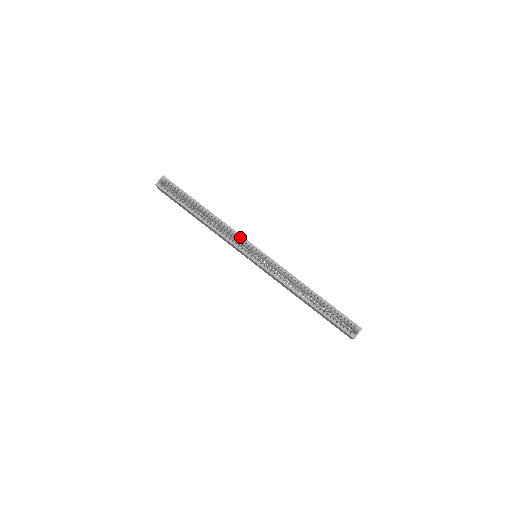
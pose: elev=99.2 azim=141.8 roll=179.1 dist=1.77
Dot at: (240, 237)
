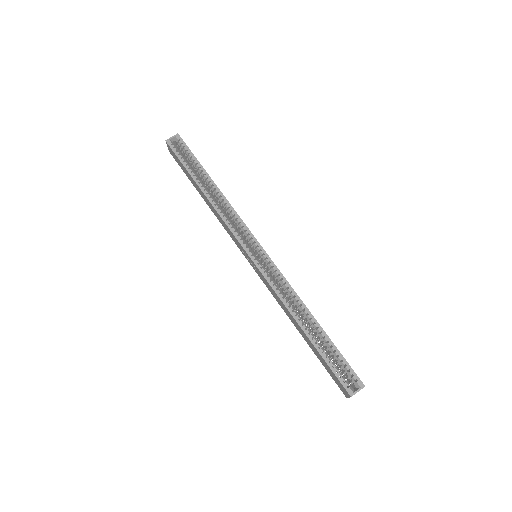
Dot at: (243, 226)
